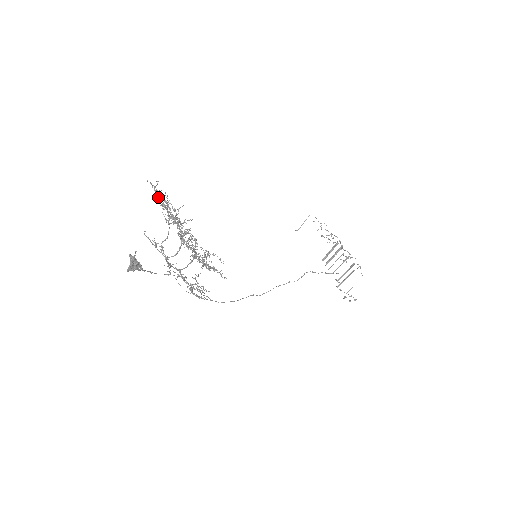
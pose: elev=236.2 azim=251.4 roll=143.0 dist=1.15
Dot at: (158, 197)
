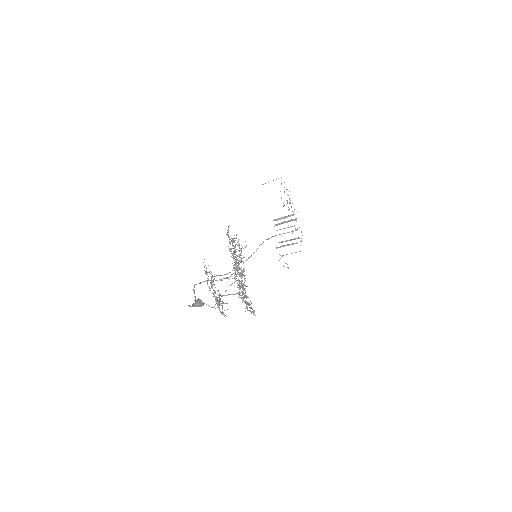
Dot at: occluded
